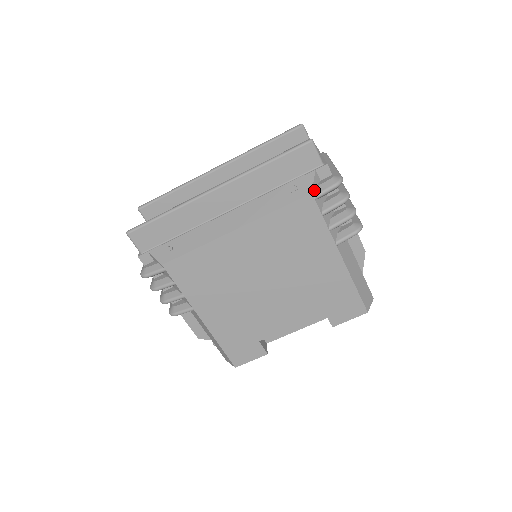
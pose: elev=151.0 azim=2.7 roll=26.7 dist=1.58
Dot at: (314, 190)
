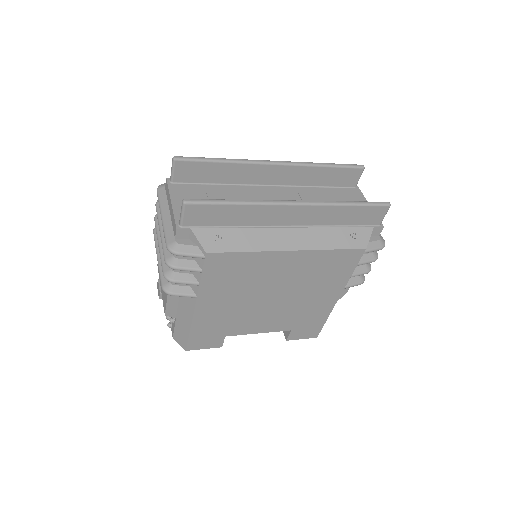
Dot at: (367, 245)
